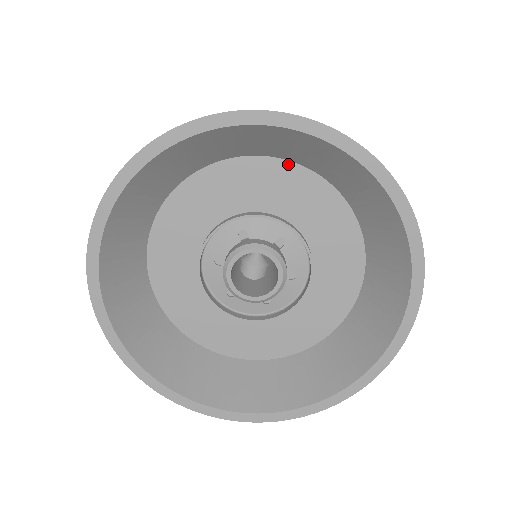
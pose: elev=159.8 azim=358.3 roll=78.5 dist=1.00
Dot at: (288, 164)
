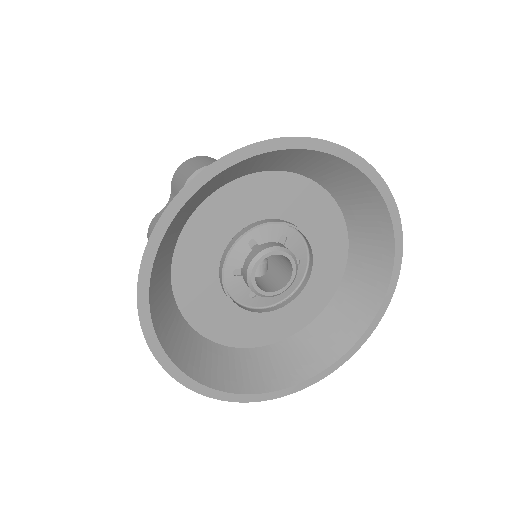
Dot at: (275, 174)
